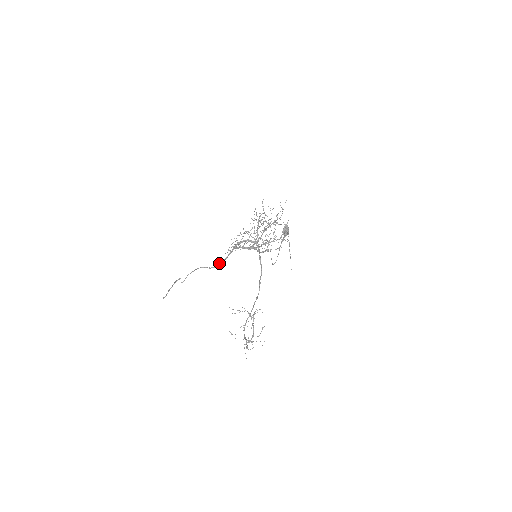
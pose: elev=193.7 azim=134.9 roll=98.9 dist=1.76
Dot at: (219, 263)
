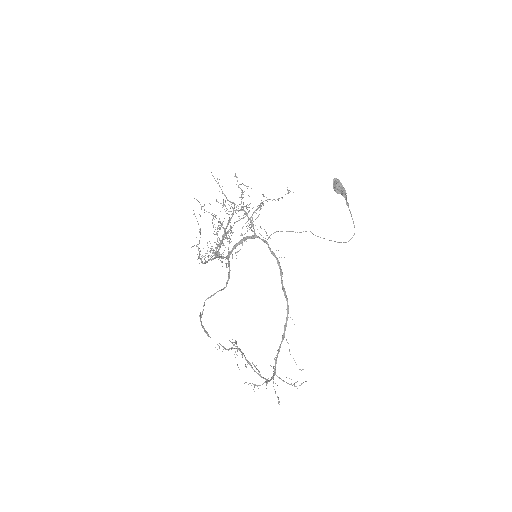
Dot at: (227, 280)
